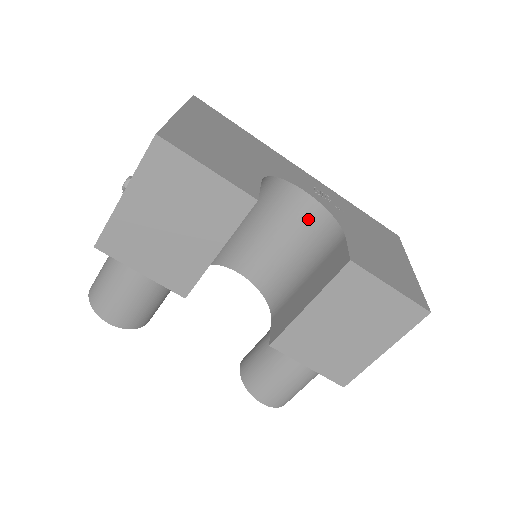
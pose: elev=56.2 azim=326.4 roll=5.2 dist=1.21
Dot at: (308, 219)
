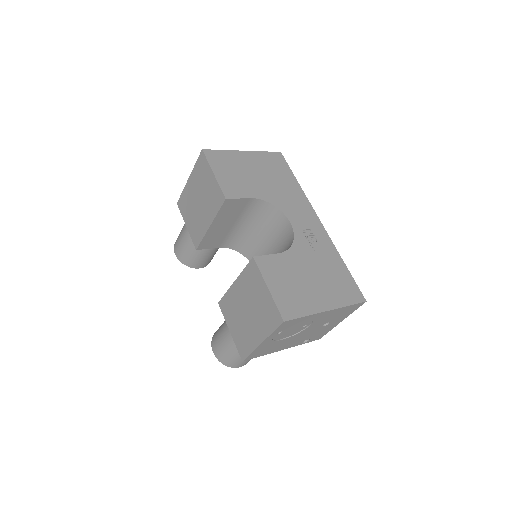
Dot at: (287, 243)
